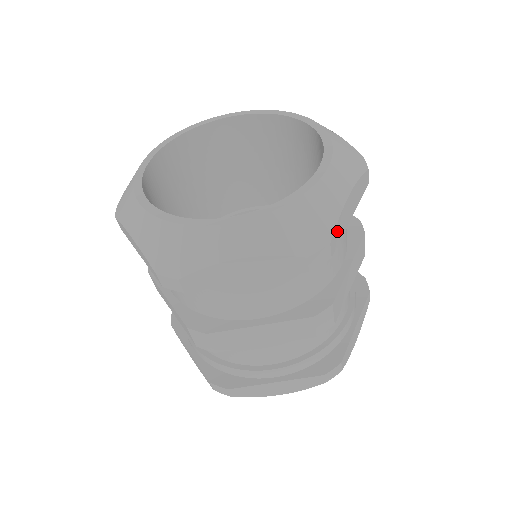
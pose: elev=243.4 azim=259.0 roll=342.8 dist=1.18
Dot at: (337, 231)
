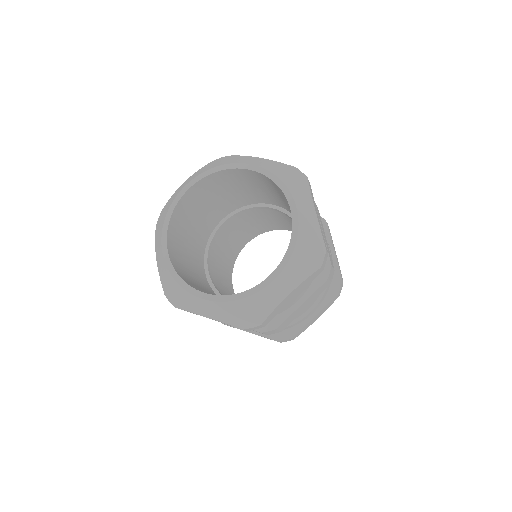
Dot at: (323, 238)
